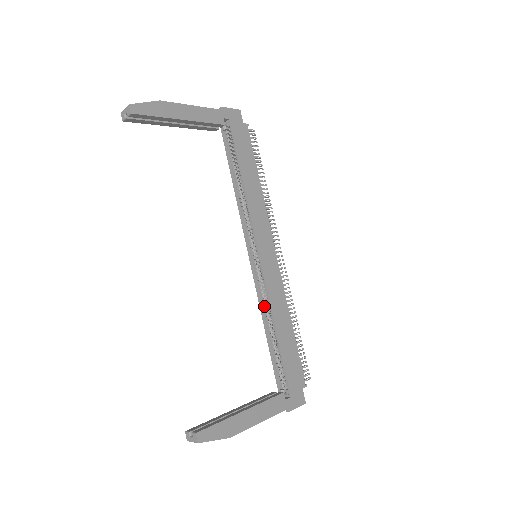
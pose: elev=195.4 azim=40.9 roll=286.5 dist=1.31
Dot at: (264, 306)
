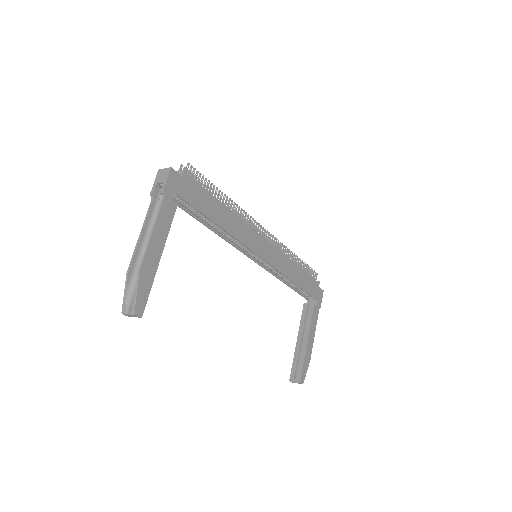
Dot at: (276, 273)
